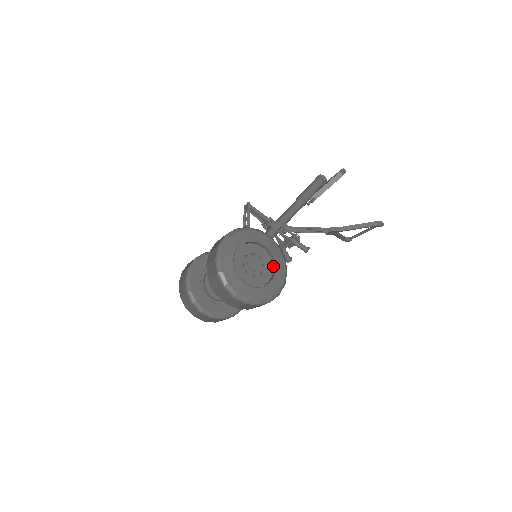
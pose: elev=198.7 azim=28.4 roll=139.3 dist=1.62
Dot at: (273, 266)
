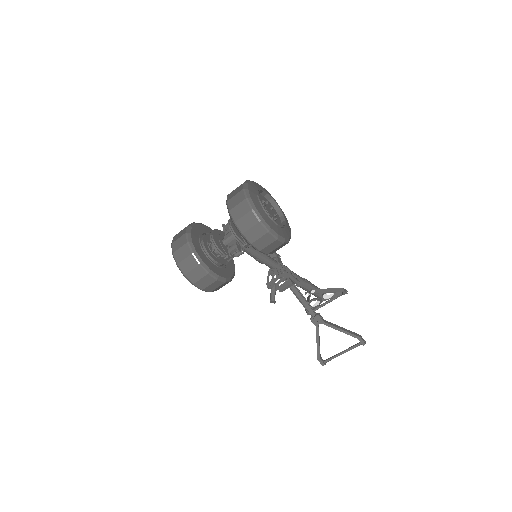
Dot at: occluded
